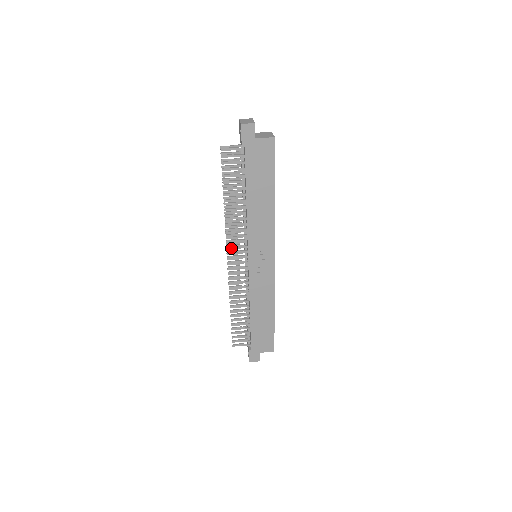
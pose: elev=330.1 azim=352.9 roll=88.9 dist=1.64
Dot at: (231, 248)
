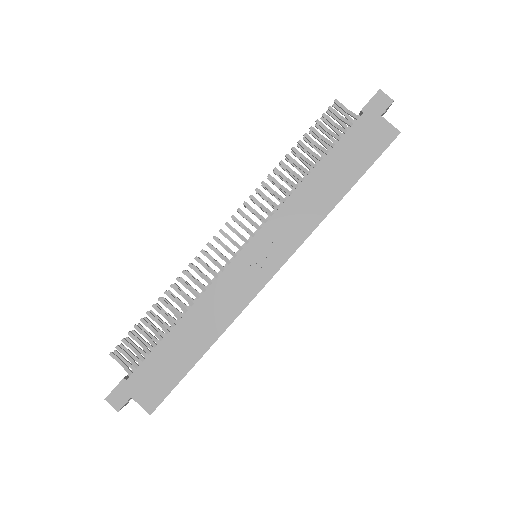
Dot at: occluded
